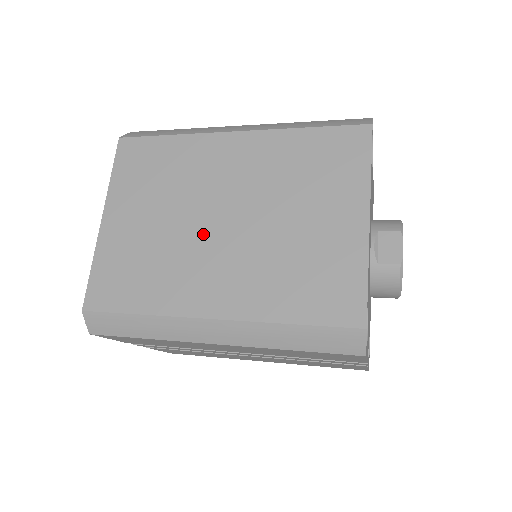
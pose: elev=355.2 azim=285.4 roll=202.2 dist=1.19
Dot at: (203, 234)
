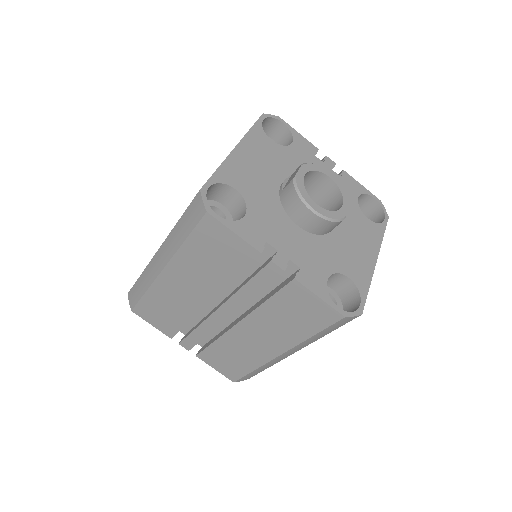
Dot at: occluded
